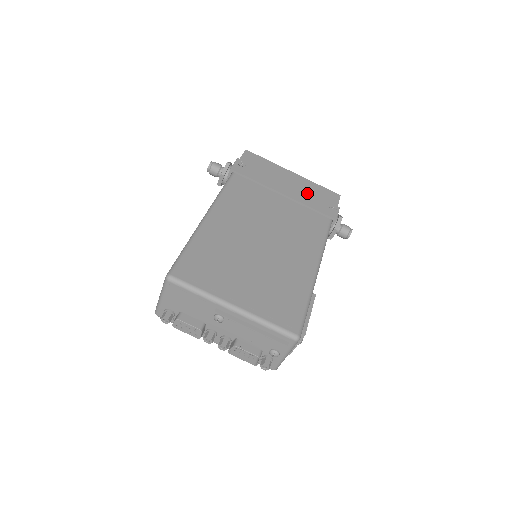
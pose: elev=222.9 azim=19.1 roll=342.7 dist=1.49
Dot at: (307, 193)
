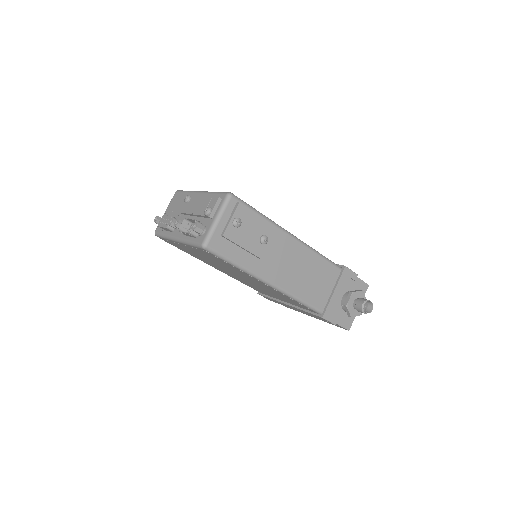
Dot at: occluded
